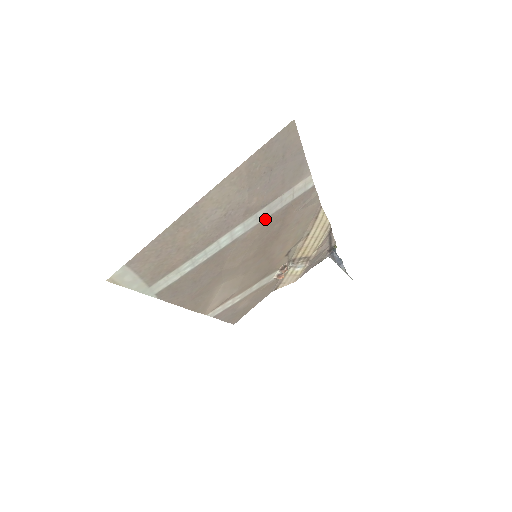
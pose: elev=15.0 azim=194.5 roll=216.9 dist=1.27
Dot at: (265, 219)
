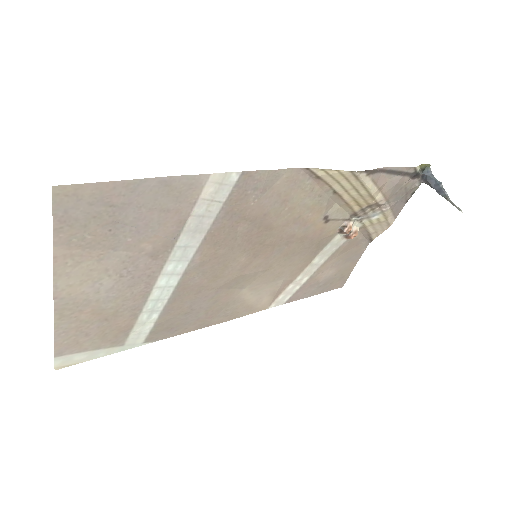
Dot at: (205, 238)
